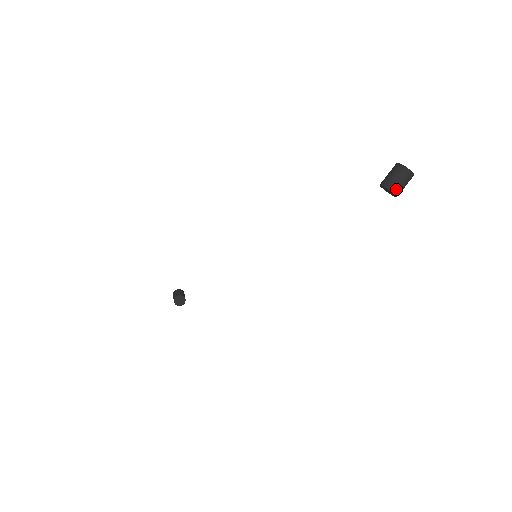
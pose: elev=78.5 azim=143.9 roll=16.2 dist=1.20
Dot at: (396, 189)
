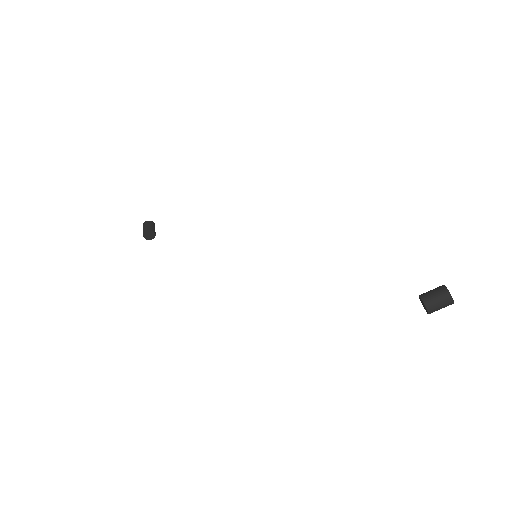
Dot at: (432, 311)
